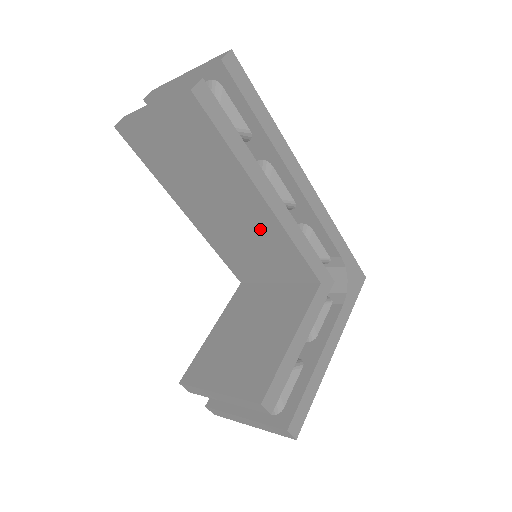
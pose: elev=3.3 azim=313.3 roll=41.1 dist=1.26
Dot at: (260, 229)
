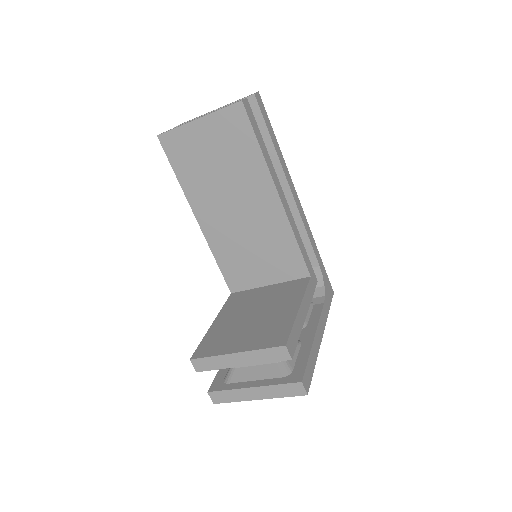
Dot at: (267, 225)
